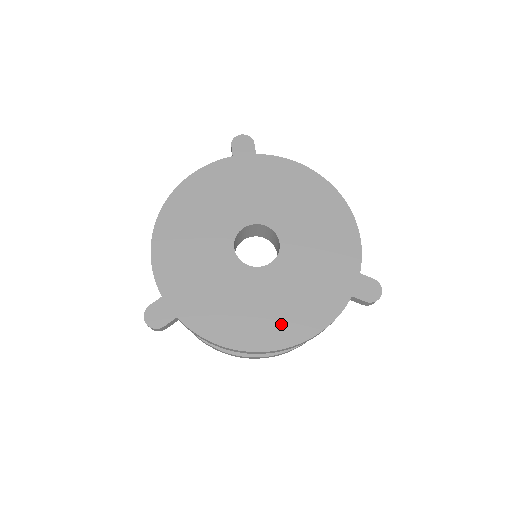
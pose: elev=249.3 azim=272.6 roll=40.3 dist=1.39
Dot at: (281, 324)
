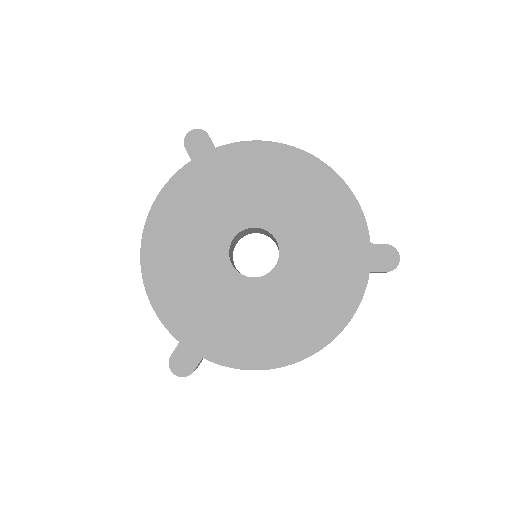
Dot at: (308, 327)
